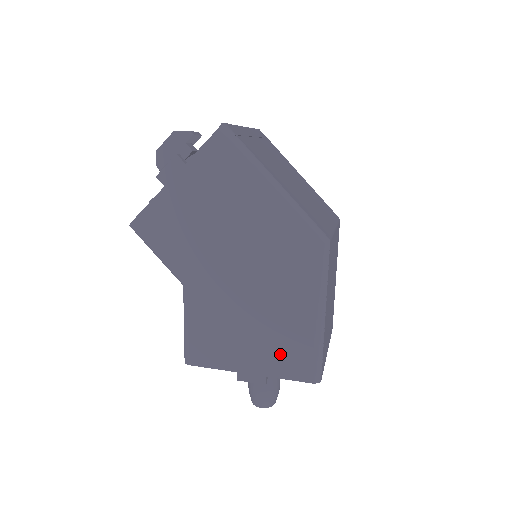
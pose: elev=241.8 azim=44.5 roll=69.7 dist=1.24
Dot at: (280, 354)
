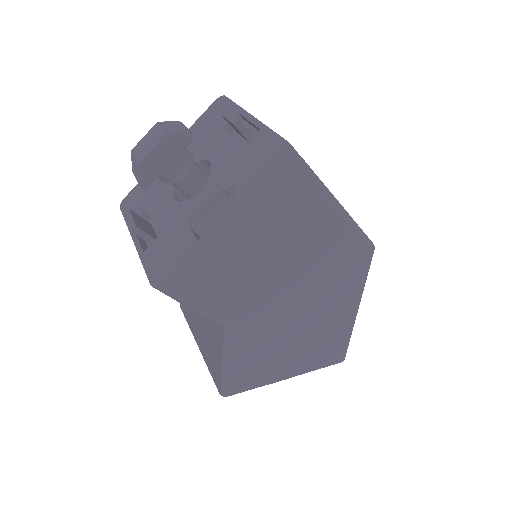
Dot at: (319, 352)
